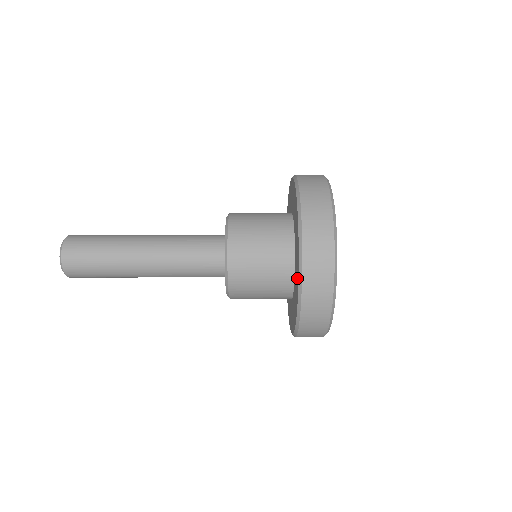
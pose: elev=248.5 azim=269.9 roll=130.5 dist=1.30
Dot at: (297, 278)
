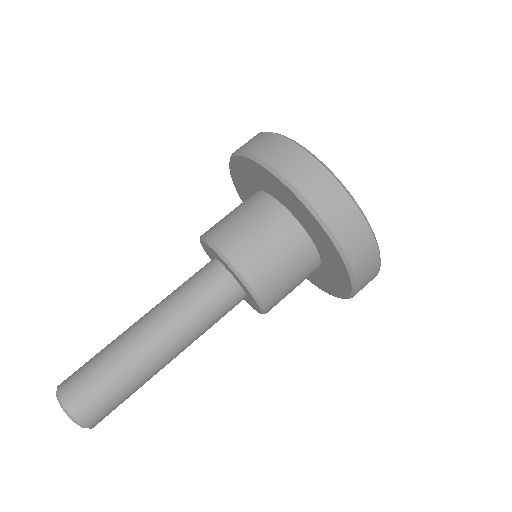
Dot at: (307, 216)
